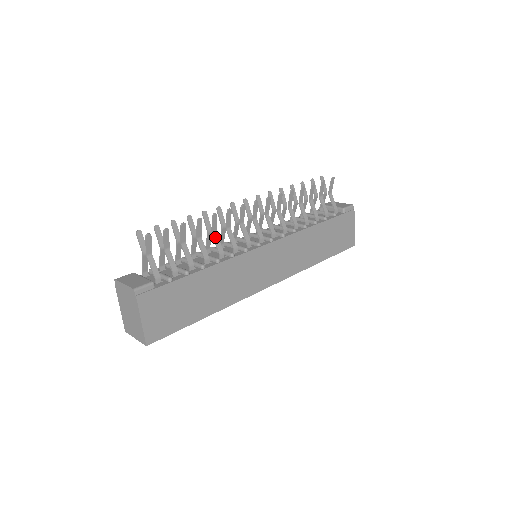
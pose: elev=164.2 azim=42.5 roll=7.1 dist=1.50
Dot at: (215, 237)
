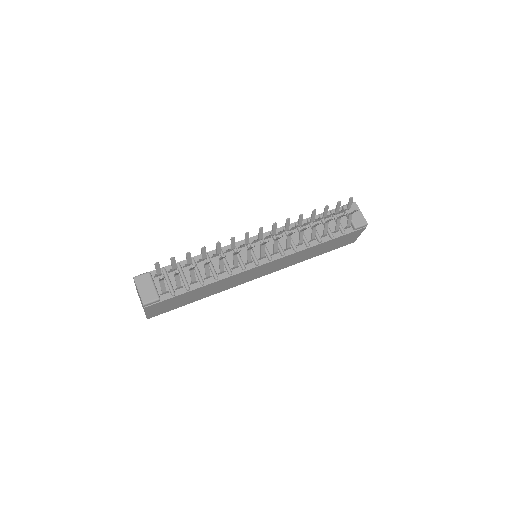
Dot at: (221, 262)
